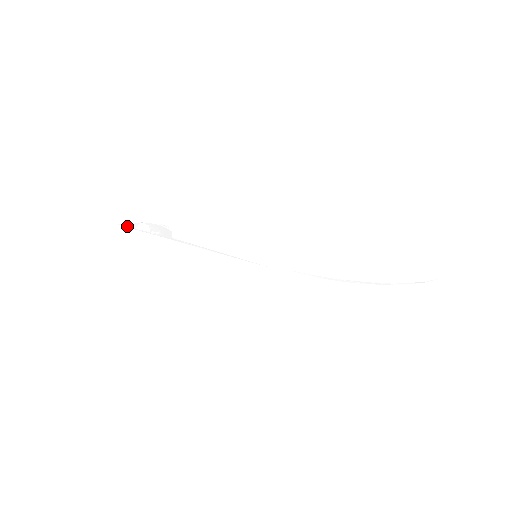
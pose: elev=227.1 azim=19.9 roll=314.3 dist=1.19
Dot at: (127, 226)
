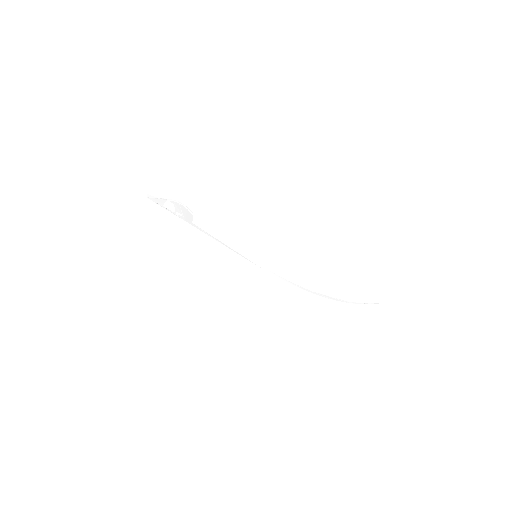
Dot at: (156, 202)
